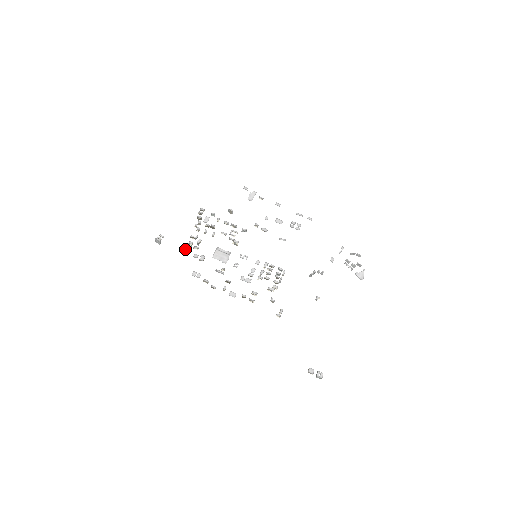
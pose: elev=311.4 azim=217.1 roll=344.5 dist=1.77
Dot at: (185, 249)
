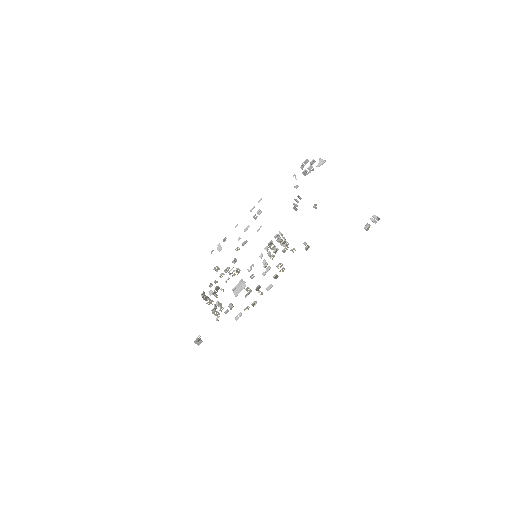
Dot at: (216, 320)
